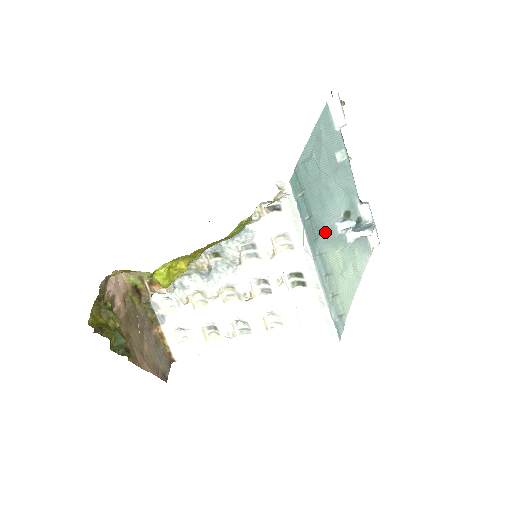
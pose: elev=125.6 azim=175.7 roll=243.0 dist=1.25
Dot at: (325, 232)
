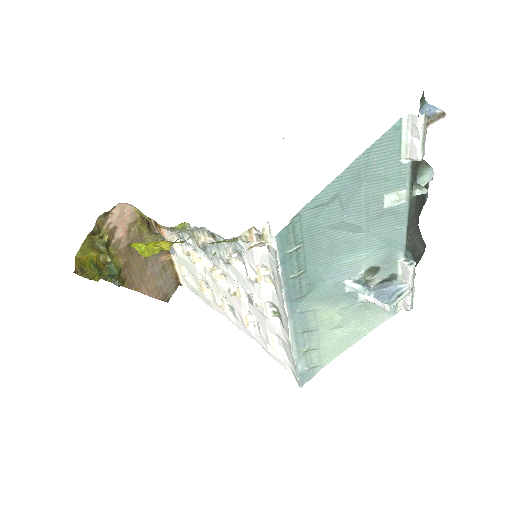
Dot at: (322, 289)
